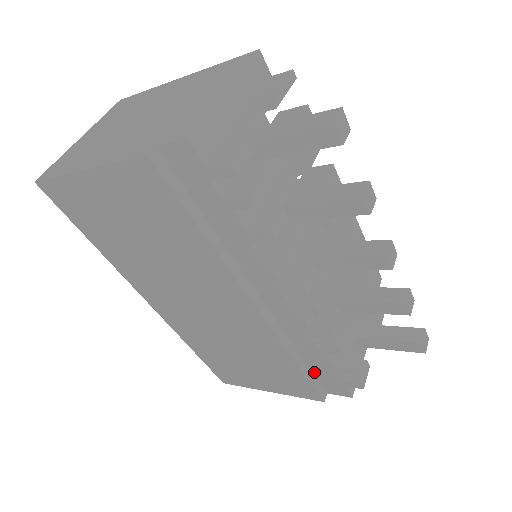
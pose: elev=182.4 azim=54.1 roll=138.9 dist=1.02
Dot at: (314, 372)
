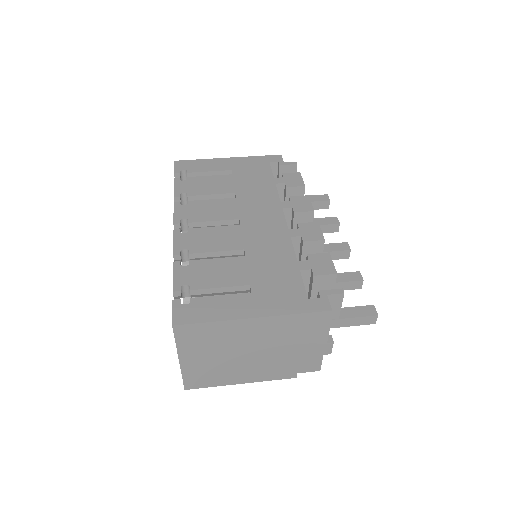
Dot at: occluded
